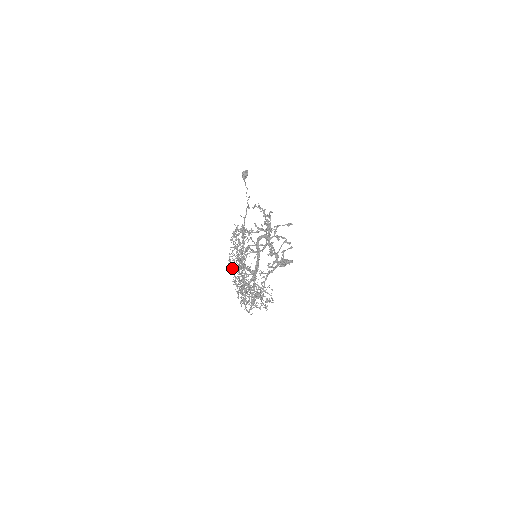
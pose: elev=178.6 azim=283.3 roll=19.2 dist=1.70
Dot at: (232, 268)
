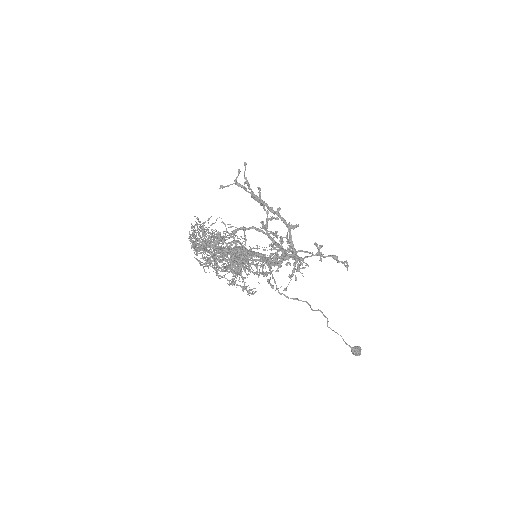
Dot at: occluded
